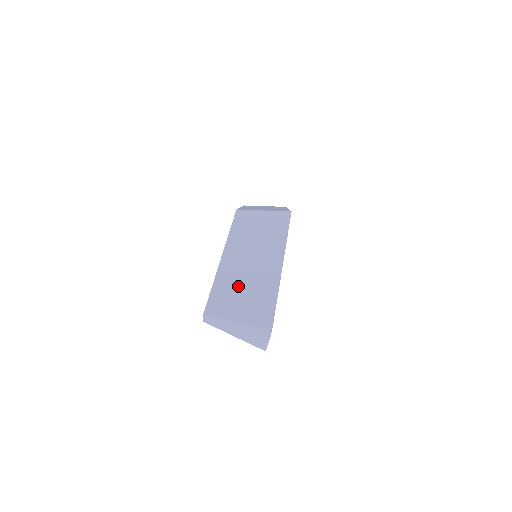
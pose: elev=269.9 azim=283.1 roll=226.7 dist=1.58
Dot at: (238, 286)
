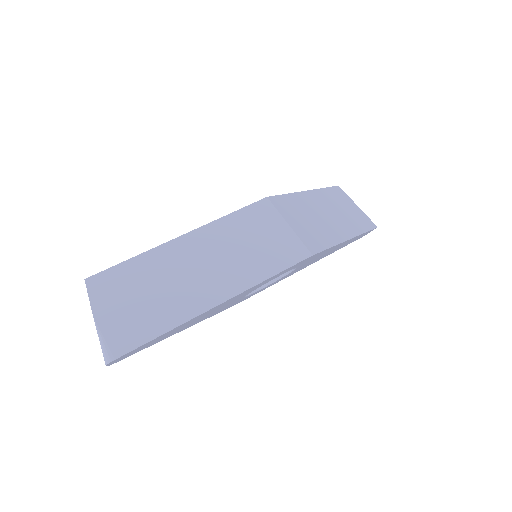
Dot at: (148, 284)
